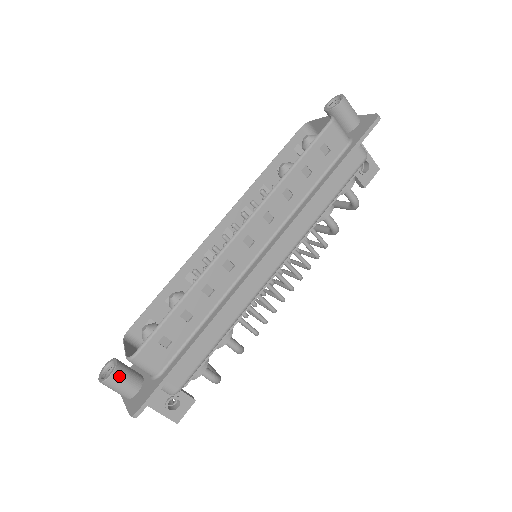
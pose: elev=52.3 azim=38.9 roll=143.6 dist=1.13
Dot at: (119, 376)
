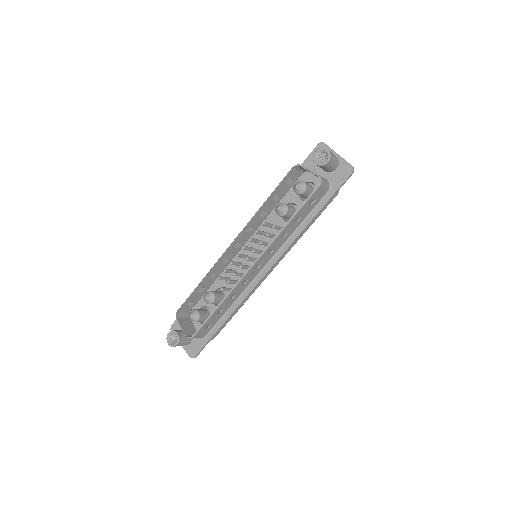
Dot at: (181, 342)
